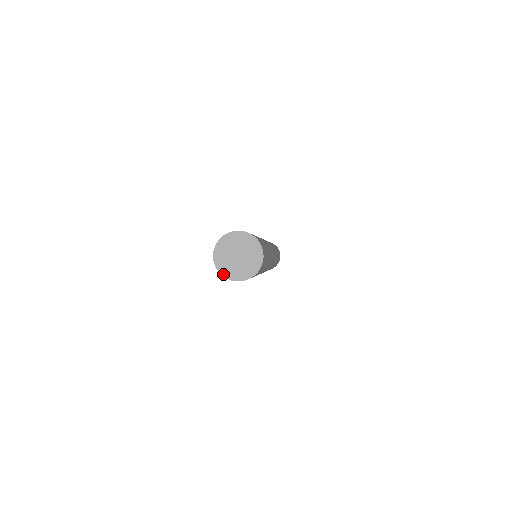
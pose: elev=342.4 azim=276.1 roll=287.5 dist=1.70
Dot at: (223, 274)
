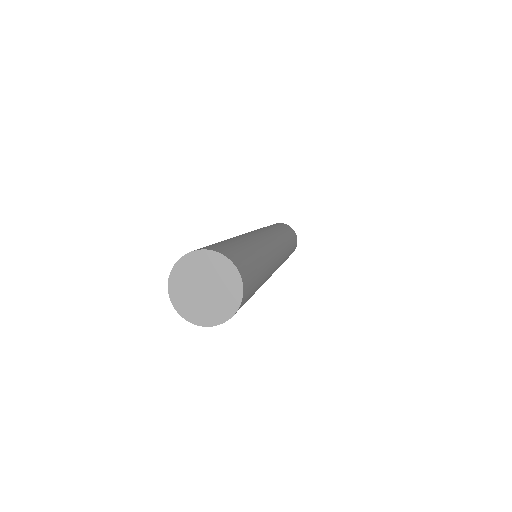
Dot at: (178, 309)
